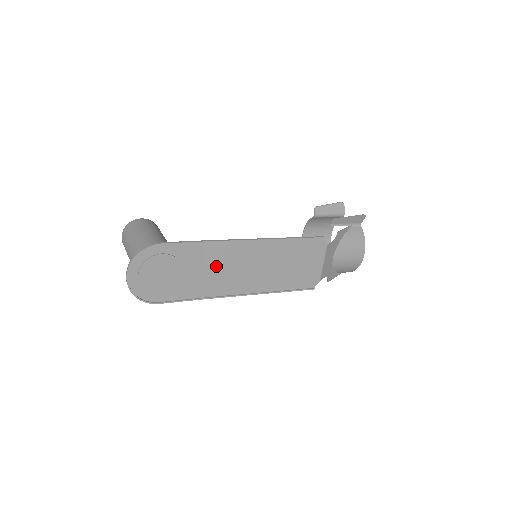
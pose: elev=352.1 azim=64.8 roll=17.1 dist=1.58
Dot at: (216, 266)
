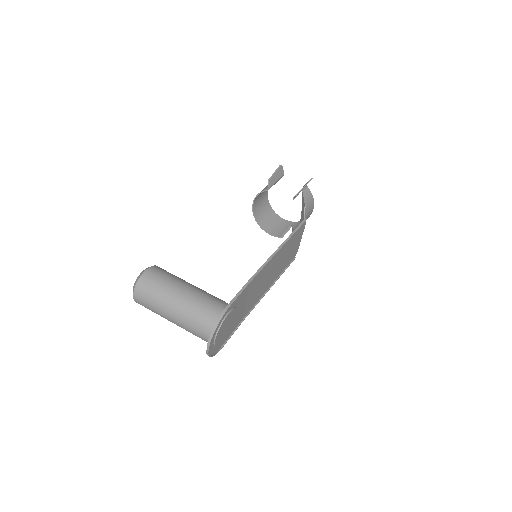
Dot at: (253, 291)
